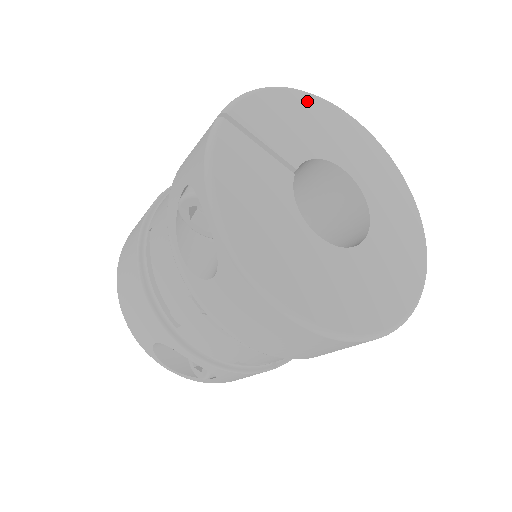
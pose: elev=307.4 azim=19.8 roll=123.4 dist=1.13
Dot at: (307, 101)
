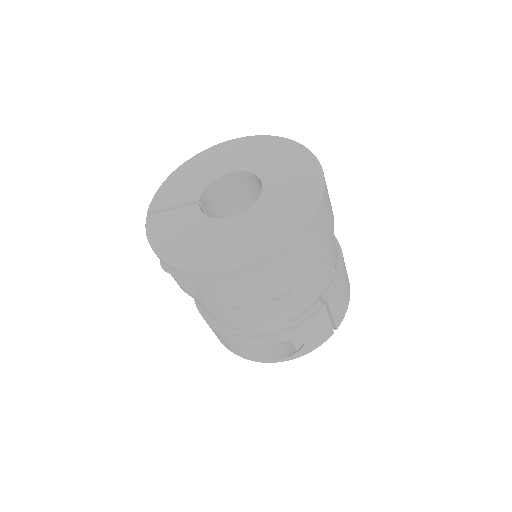
Dot at: (190, 164)
